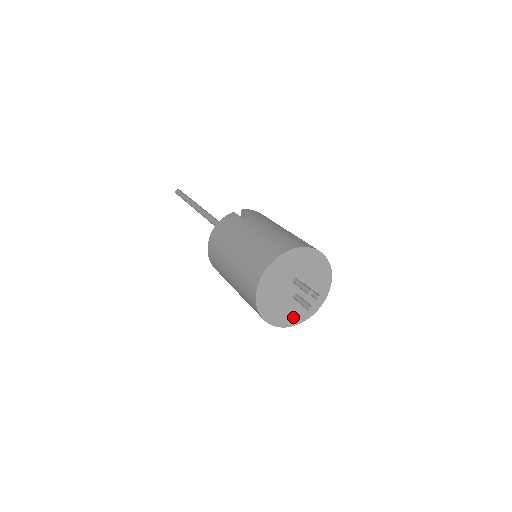
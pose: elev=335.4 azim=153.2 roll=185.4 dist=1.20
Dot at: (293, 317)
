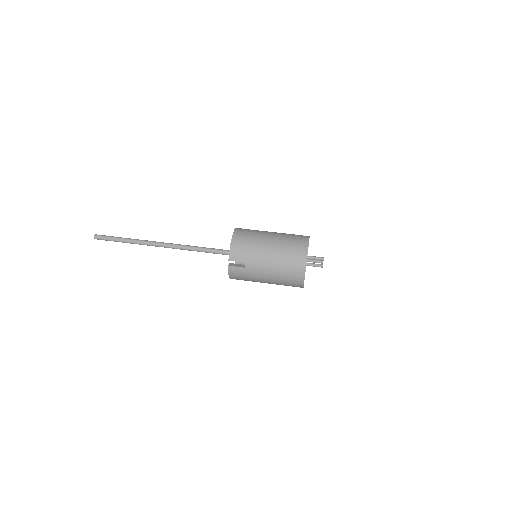
Dot at: occluded
